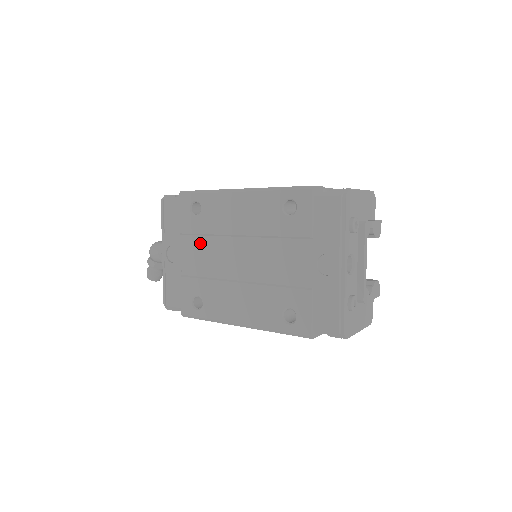
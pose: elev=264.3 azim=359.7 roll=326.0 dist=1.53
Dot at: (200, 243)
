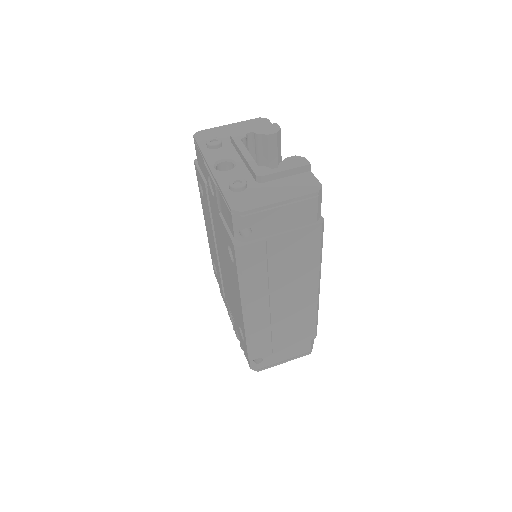
Dot at: (225, 287)
